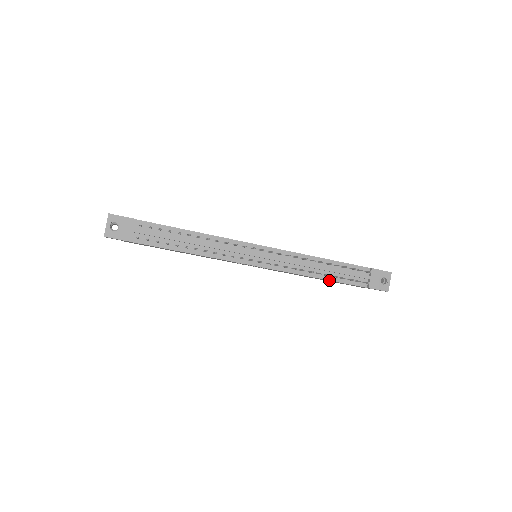
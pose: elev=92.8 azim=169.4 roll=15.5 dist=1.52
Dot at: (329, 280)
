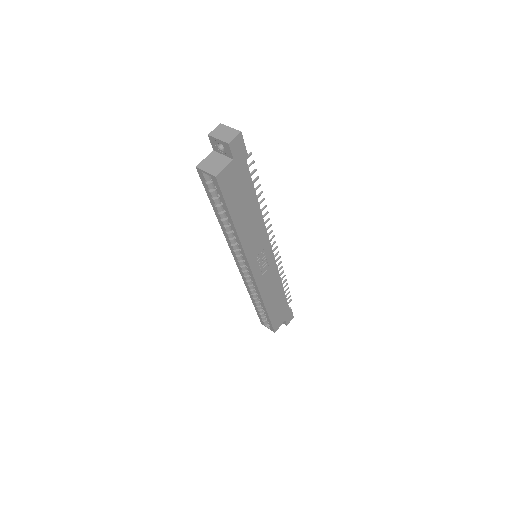
Dot at: (284, 291)
